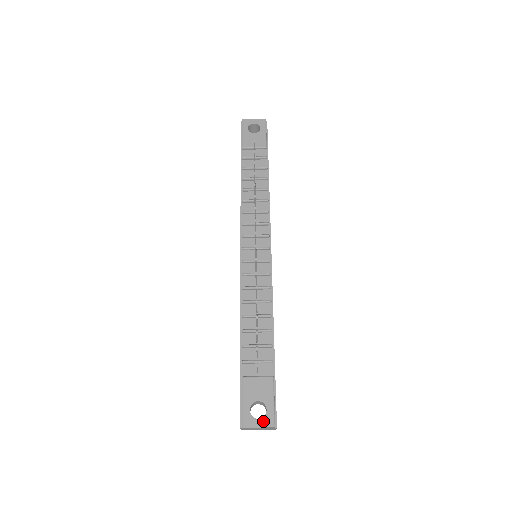
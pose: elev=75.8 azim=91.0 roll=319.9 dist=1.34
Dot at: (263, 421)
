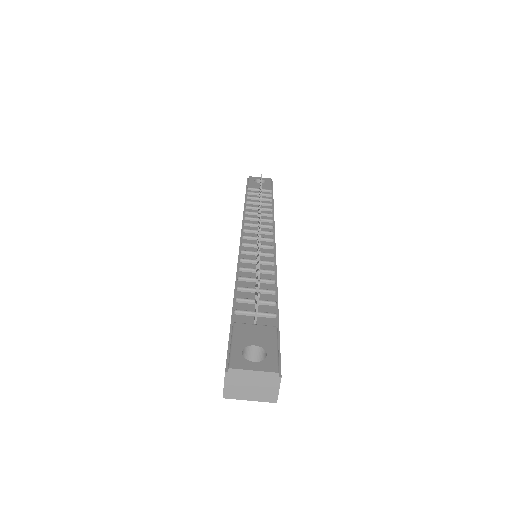
Dot at: (261, 364)
